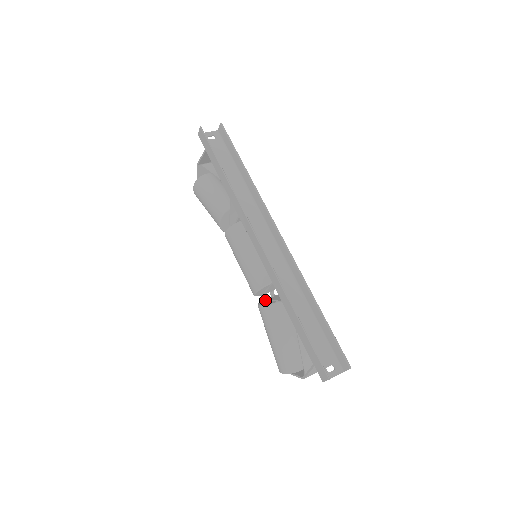
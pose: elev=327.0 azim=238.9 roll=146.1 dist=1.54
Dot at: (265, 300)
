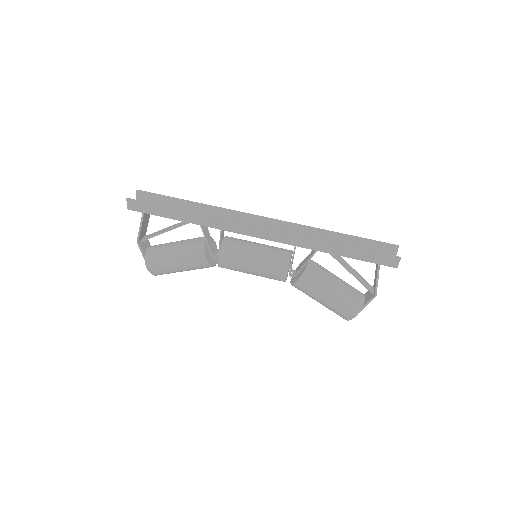
Dot at: (293, 279)
